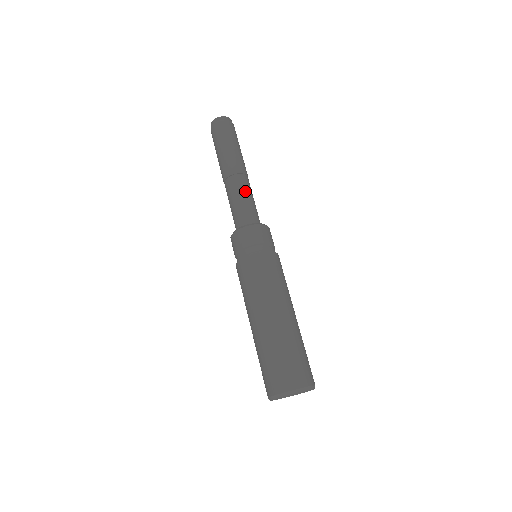
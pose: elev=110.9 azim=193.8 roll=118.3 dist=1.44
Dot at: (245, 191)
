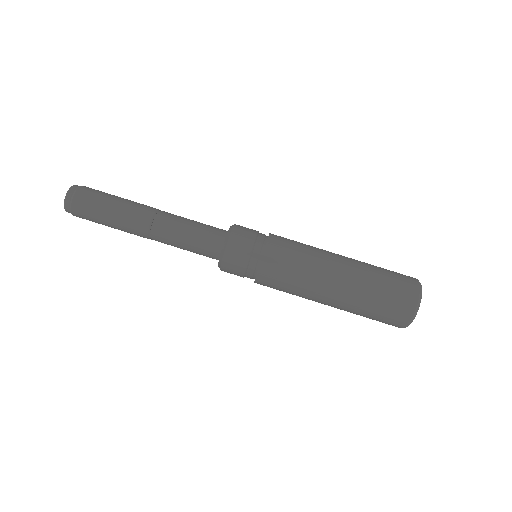
Dot at: (179, 227)
